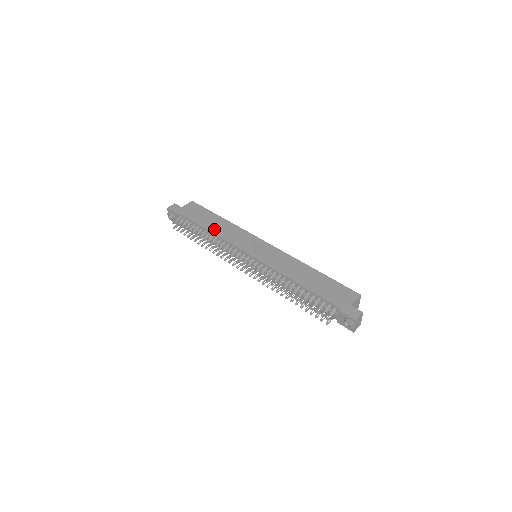
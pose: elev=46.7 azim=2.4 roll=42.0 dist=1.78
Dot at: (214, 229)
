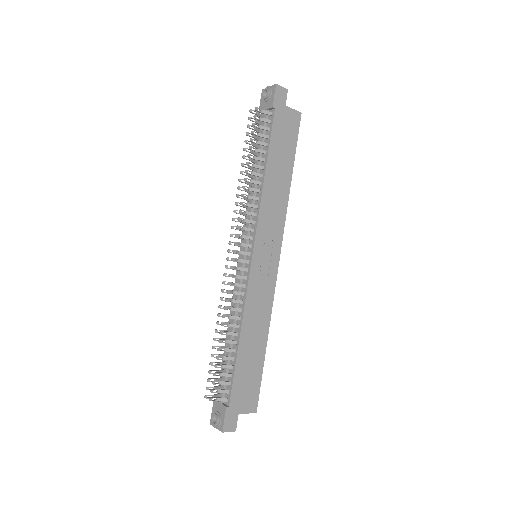
Dot at: (270, 179)
